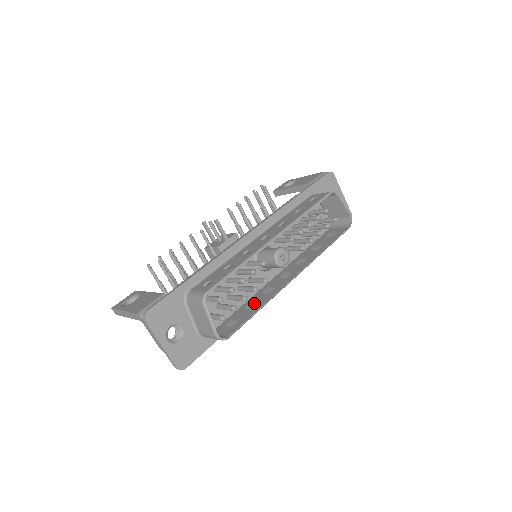
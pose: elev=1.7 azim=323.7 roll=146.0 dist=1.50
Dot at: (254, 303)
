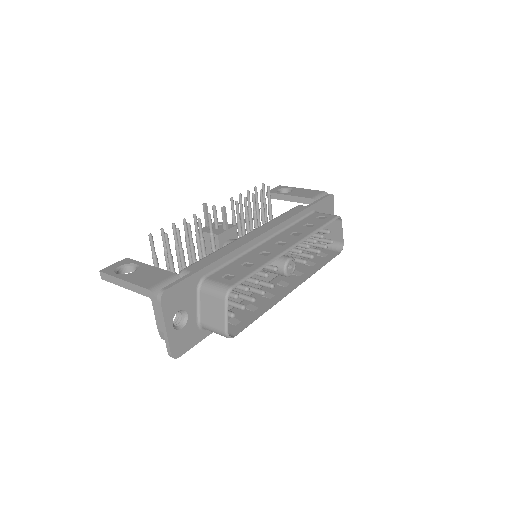
Dot at: (254, 305)
